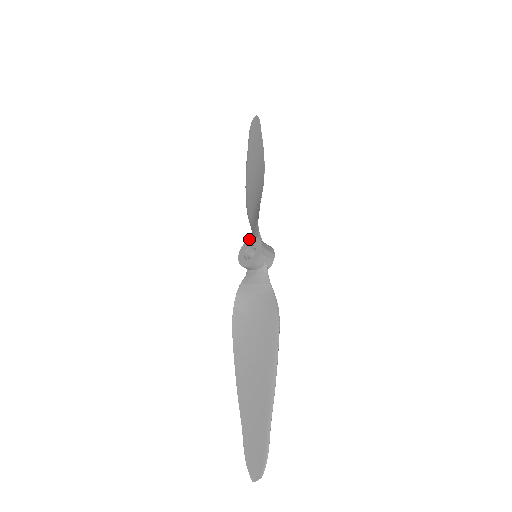
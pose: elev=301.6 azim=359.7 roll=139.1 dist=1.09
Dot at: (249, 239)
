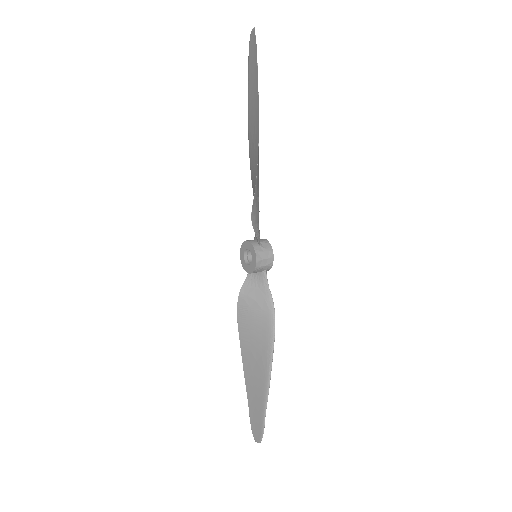
Dot at: (247, 240)
